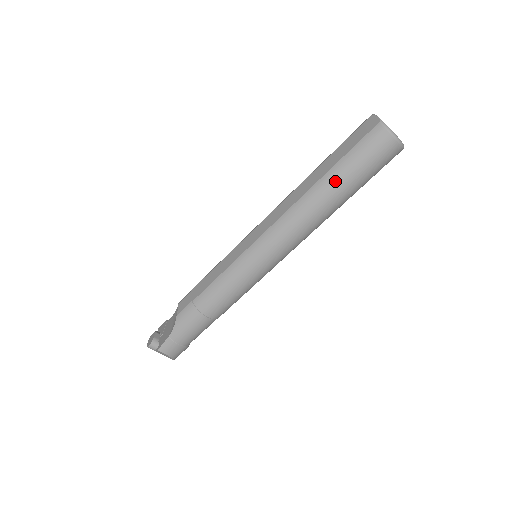
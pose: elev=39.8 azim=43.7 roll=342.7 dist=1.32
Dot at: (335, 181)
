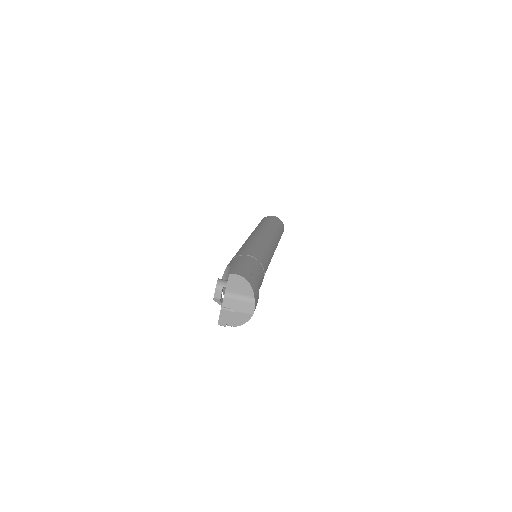
Dot at: occluded
